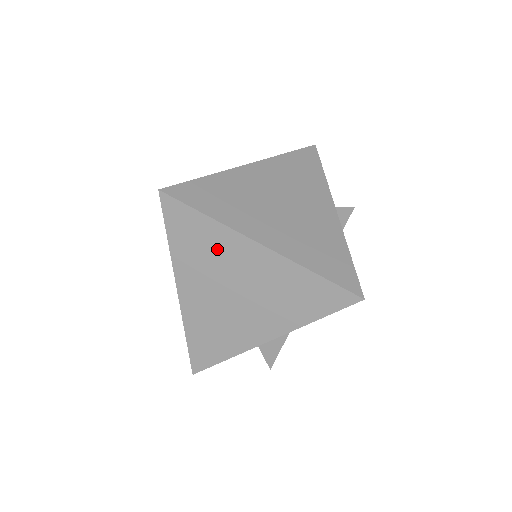
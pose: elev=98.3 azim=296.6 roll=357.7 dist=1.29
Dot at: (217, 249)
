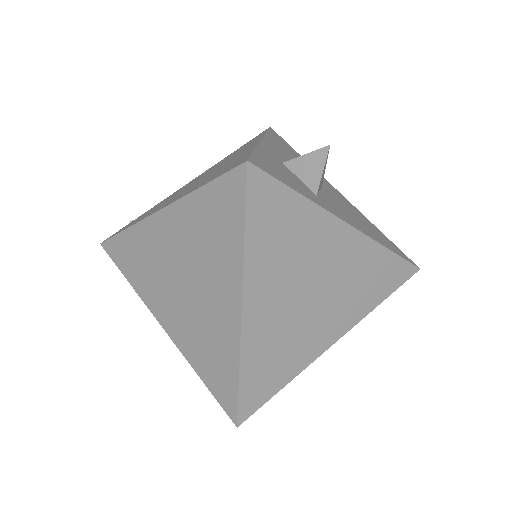
Dot at: occluded
